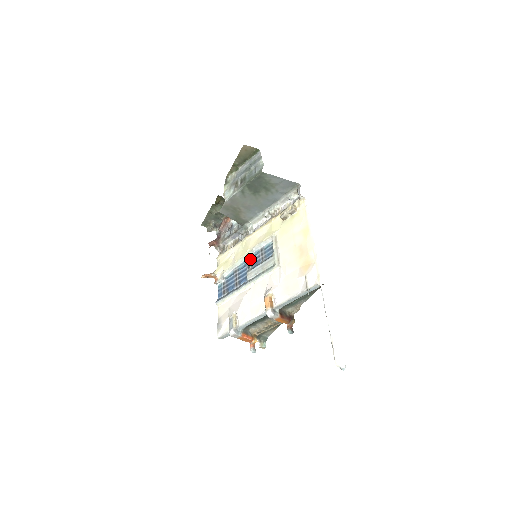
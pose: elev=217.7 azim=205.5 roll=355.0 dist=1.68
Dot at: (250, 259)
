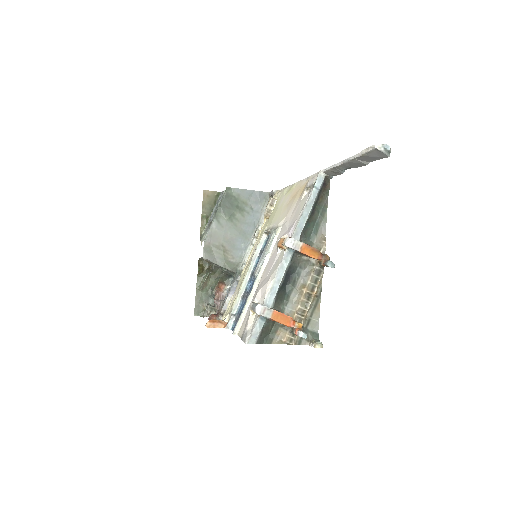
Dot at: (253, 271)
